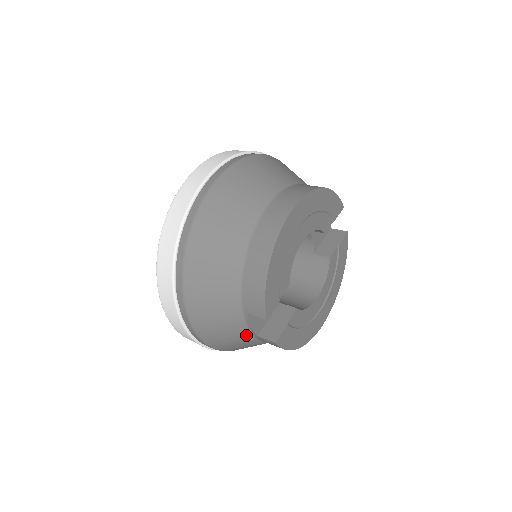
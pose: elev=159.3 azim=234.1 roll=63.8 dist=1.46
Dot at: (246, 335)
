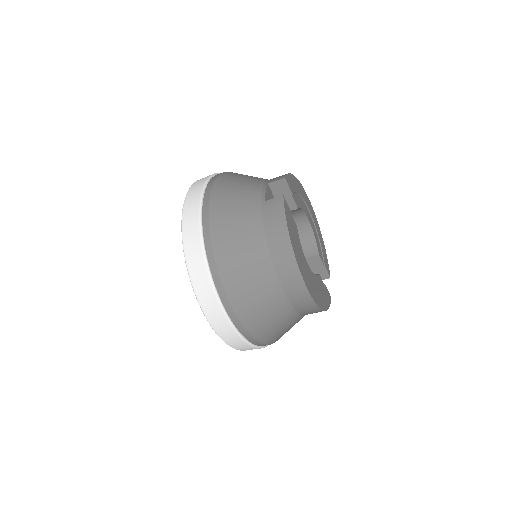
Dot at: (254, 202)
